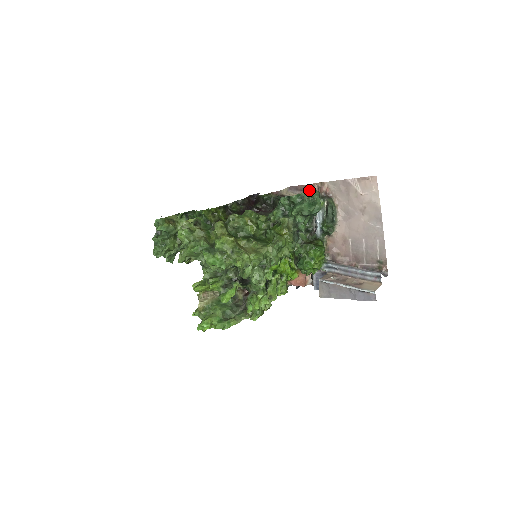
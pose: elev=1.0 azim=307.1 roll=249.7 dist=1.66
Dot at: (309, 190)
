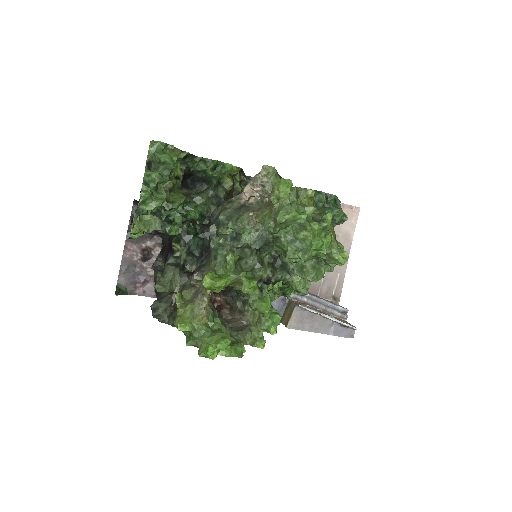
Dot at: occluded
